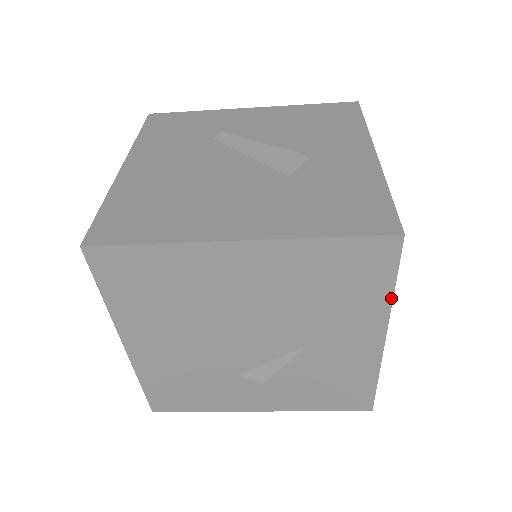
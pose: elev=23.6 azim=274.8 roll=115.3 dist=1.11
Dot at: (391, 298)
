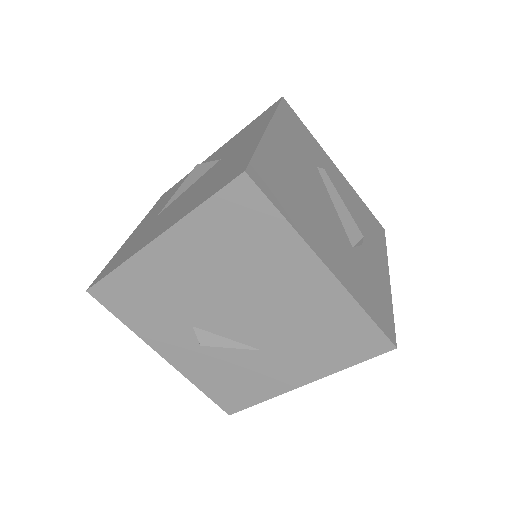
Dot at: (342, 369)
